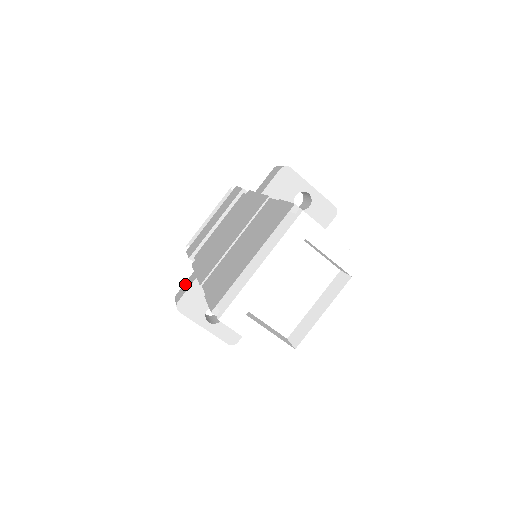
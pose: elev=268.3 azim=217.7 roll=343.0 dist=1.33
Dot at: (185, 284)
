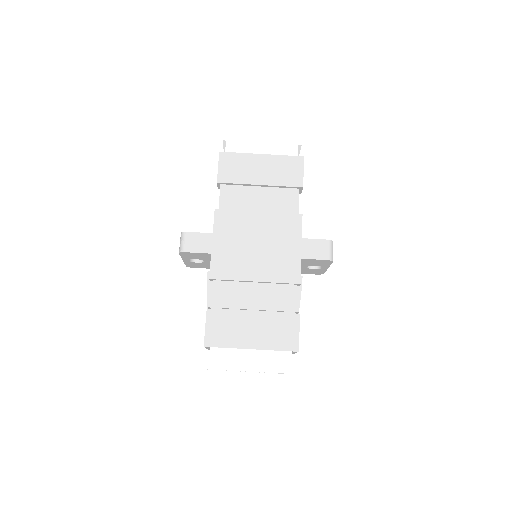
Dot at: (199, 237)
